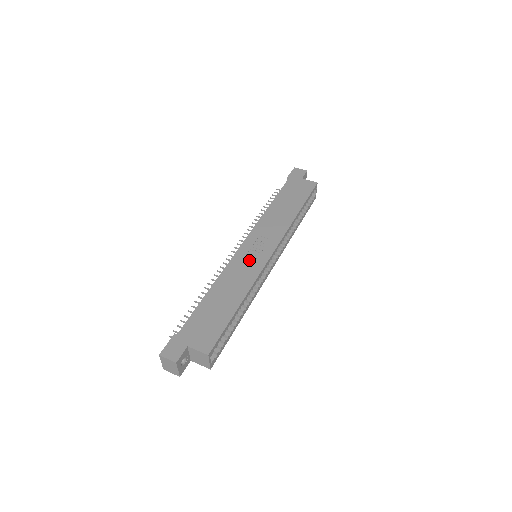
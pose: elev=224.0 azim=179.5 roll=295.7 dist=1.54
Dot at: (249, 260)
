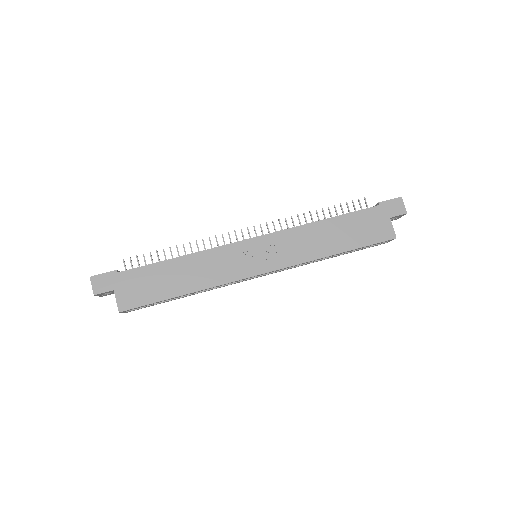
Dot at: (237, 261)
